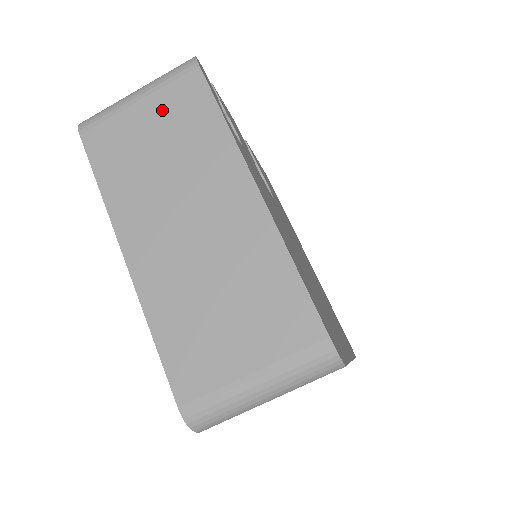
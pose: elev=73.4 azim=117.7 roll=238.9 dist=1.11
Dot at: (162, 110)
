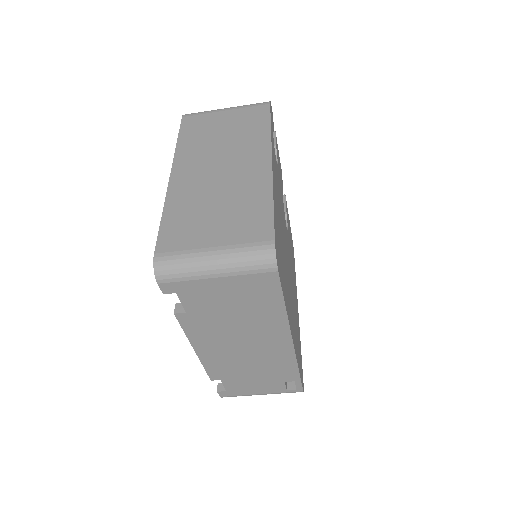
Dot at: (237, 117)
